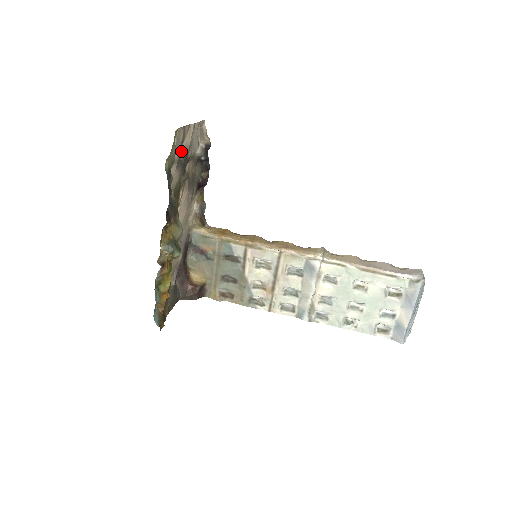
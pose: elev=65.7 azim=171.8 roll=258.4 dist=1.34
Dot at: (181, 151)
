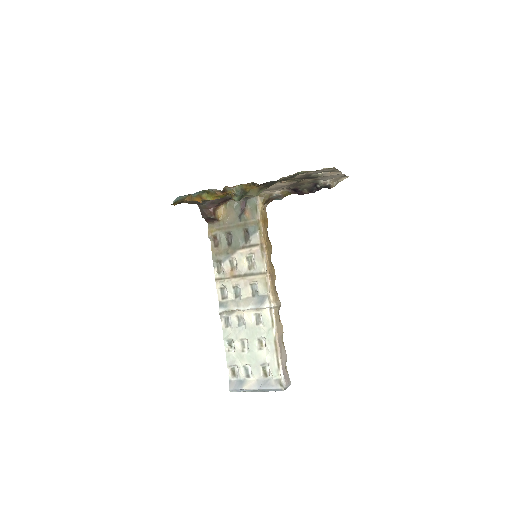
Dot at: (318, 173)
